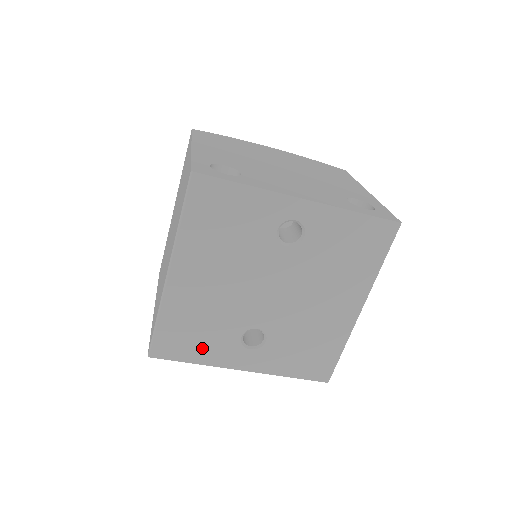
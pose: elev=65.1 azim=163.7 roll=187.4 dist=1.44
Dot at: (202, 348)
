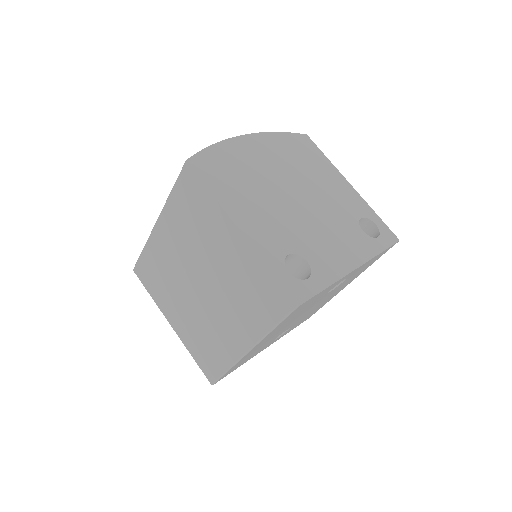
Dot at: (249, 358)
